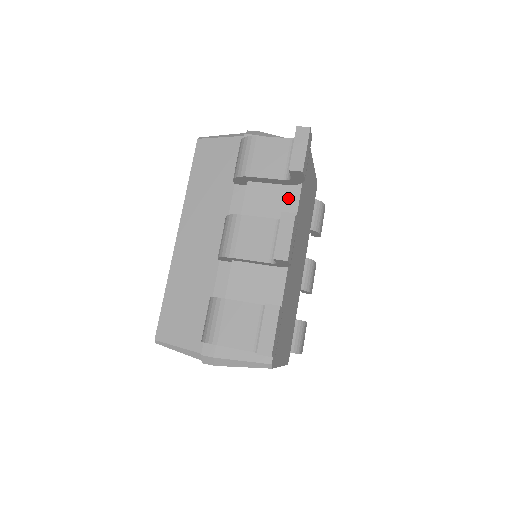
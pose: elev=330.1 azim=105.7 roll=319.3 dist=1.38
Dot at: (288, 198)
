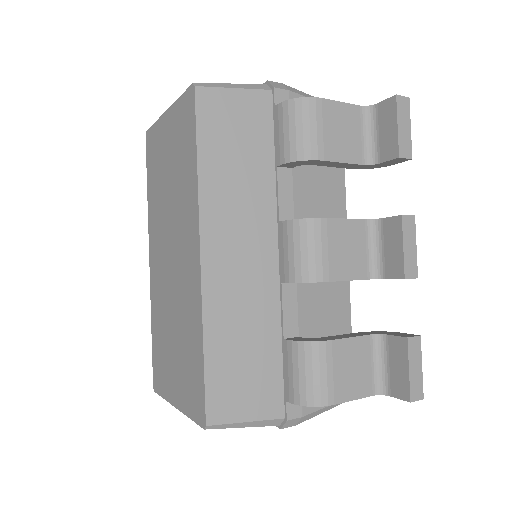
Dot at: (335, 183)
